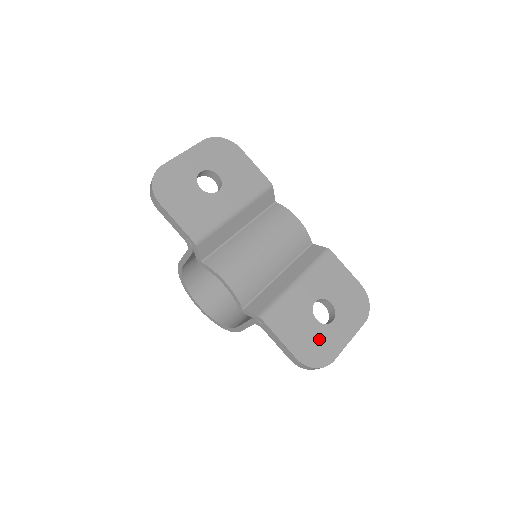
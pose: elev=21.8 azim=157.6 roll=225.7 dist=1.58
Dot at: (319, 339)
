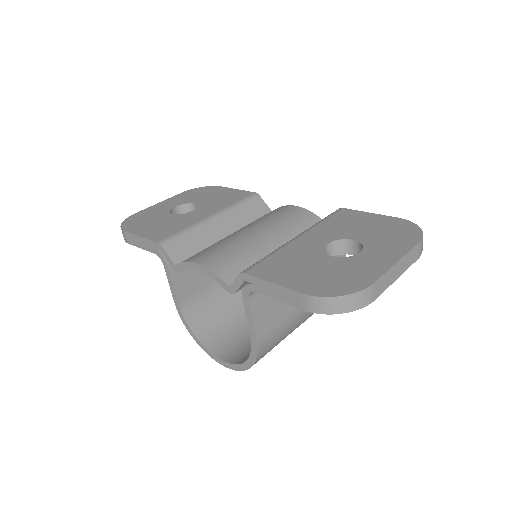
Dot at: (340, 270)
